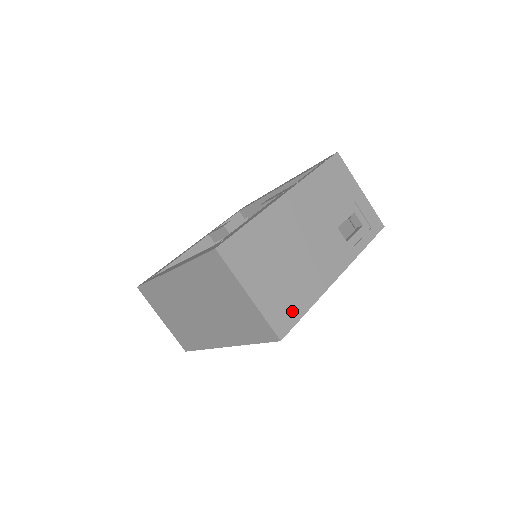
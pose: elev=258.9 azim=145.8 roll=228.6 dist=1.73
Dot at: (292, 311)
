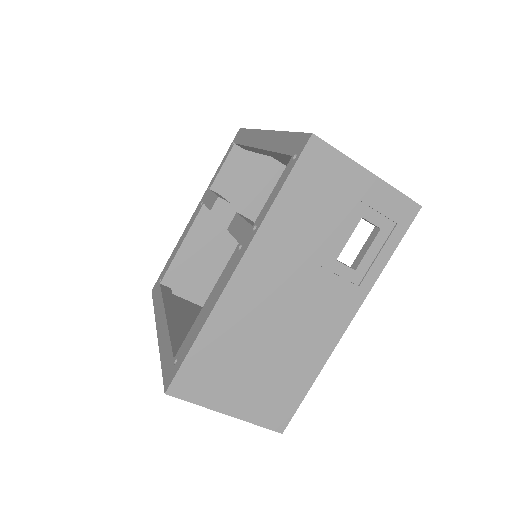
Dot at: (289, 399)
